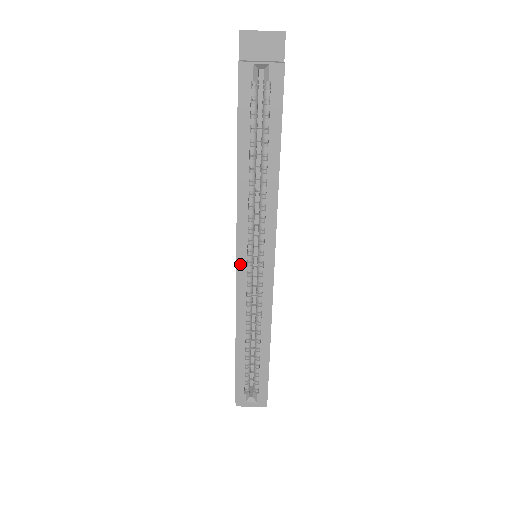
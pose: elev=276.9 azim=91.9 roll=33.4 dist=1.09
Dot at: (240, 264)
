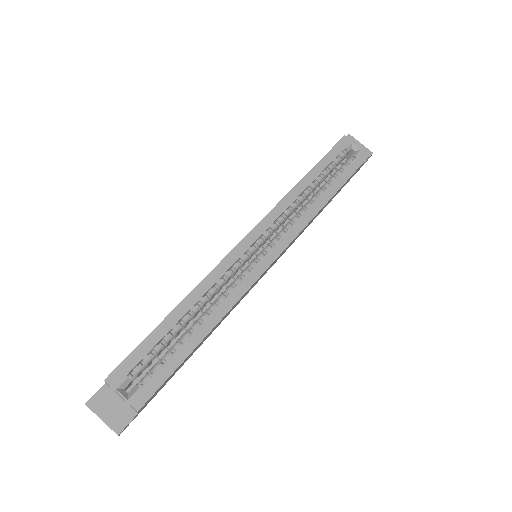
Dot at: (248, 239)
